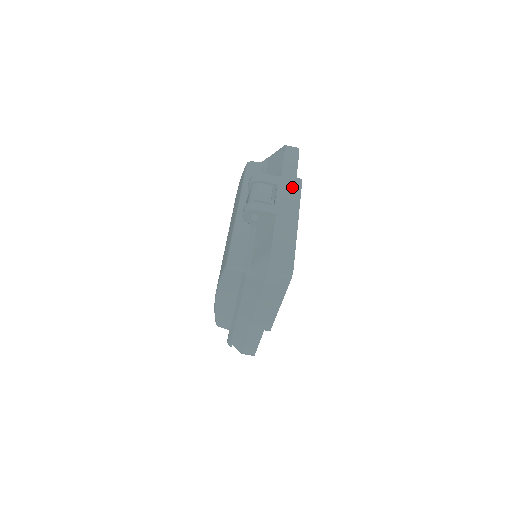
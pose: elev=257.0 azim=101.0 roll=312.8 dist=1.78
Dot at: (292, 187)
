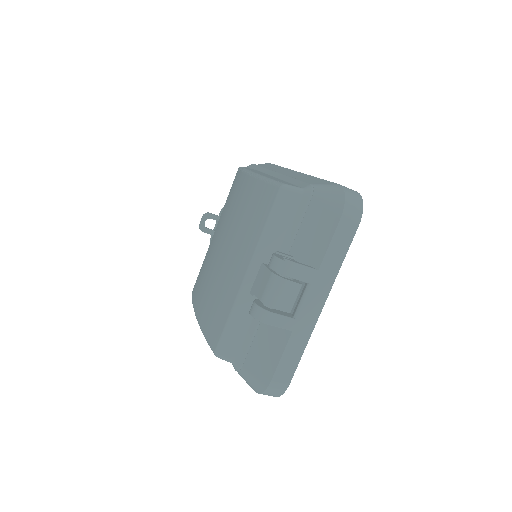
Dot at: (327, 290)
